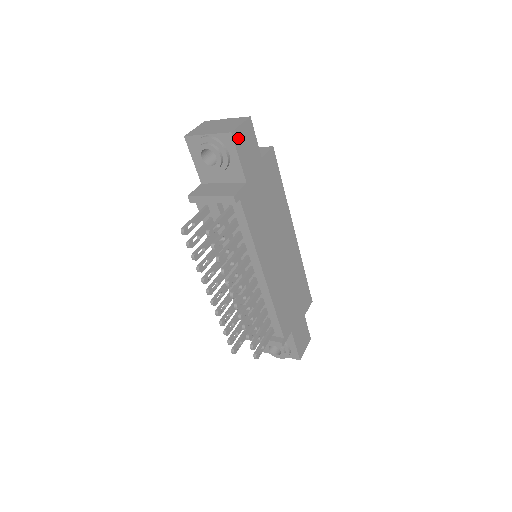
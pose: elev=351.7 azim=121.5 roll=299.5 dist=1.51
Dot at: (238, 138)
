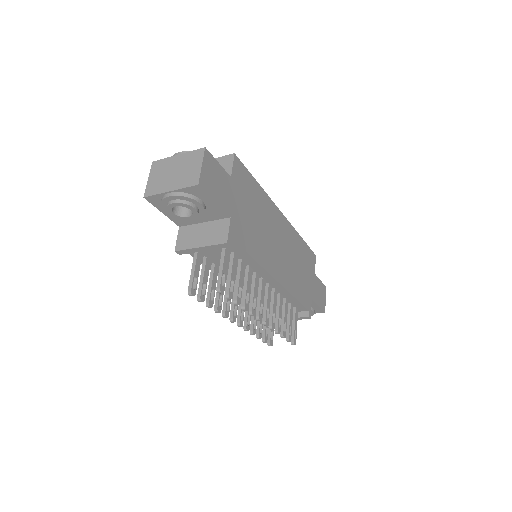
Dot at: (206, 183)
